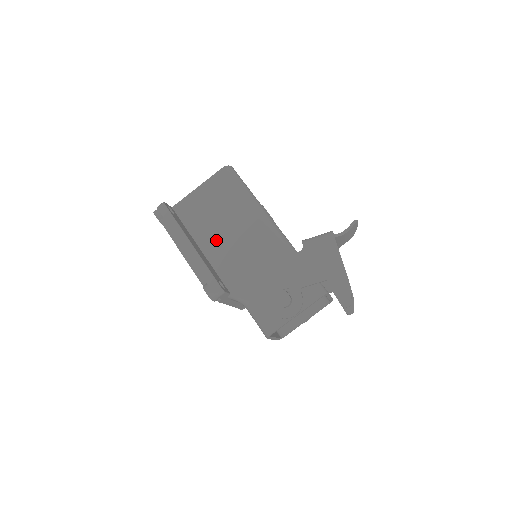
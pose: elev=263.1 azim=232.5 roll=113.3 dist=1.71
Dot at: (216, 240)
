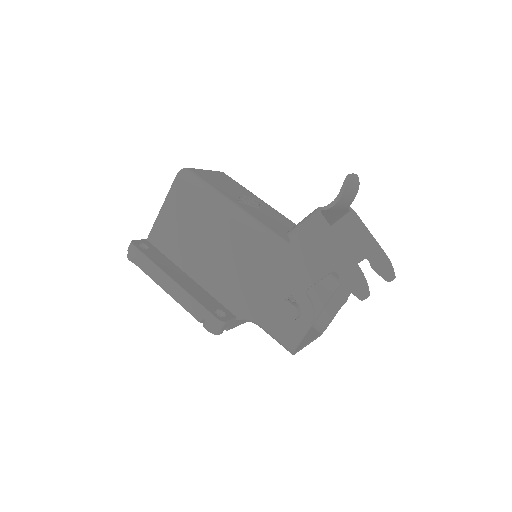
Dot at: (200, 261)
